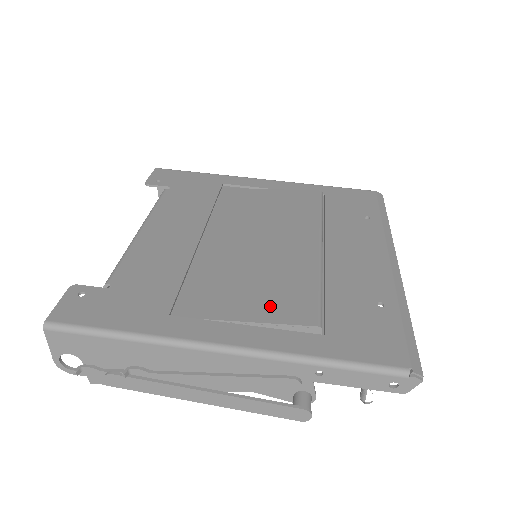
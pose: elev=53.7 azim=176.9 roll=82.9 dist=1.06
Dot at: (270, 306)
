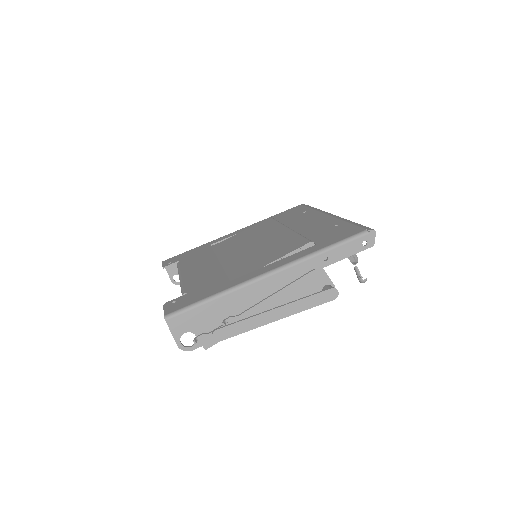
Dot at: (280, 252)
